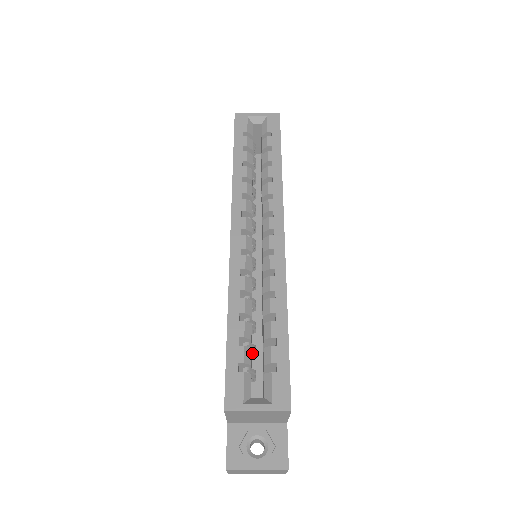
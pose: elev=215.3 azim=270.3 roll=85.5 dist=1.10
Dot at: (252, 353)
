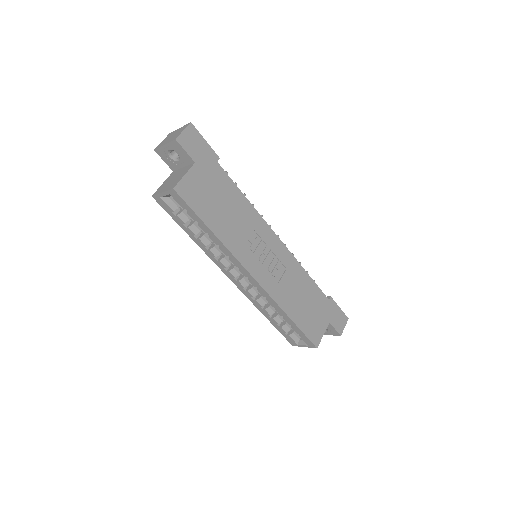
Dot at: occluded
